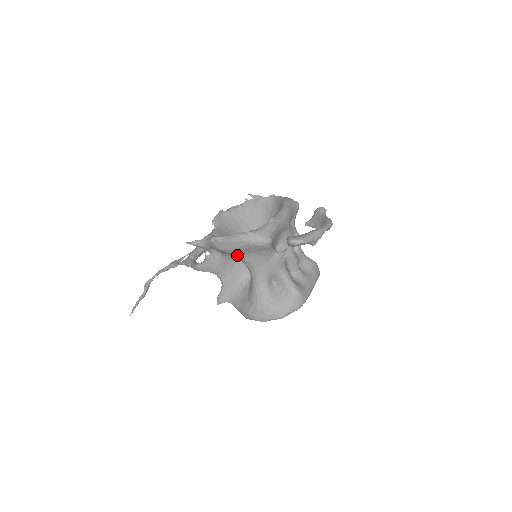
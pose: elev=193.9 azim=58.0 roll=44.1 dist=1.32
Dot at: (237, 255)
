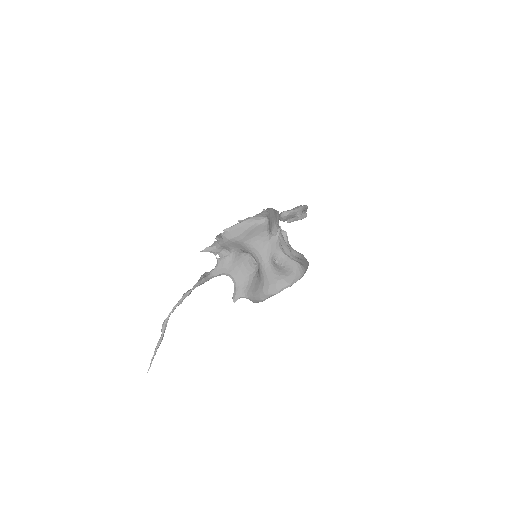
Dot at: (244, 242)
